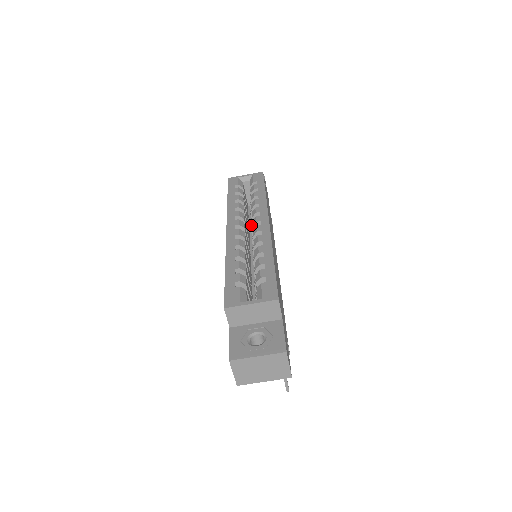
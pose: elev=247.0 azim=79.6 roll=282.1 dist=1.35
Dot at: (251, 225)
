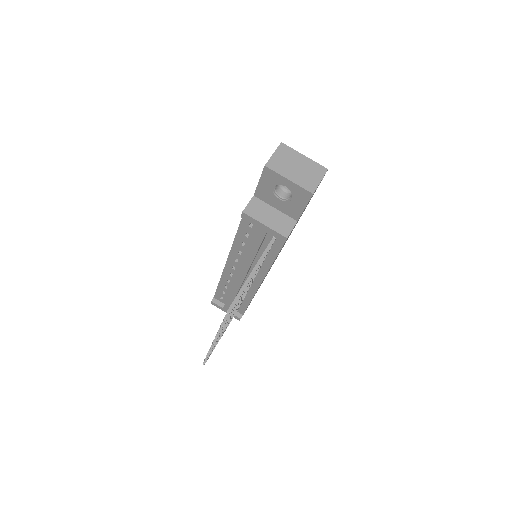
Dot at: occluded
